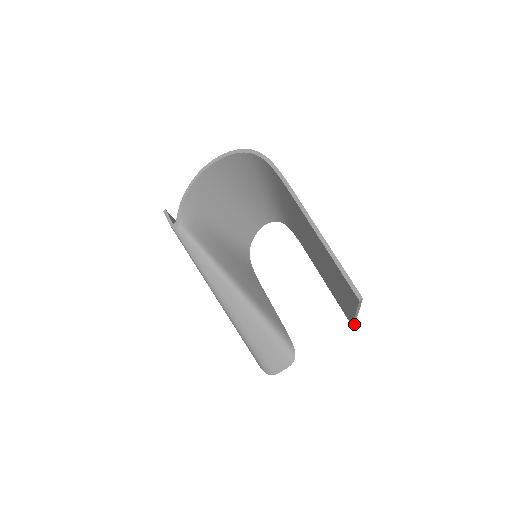
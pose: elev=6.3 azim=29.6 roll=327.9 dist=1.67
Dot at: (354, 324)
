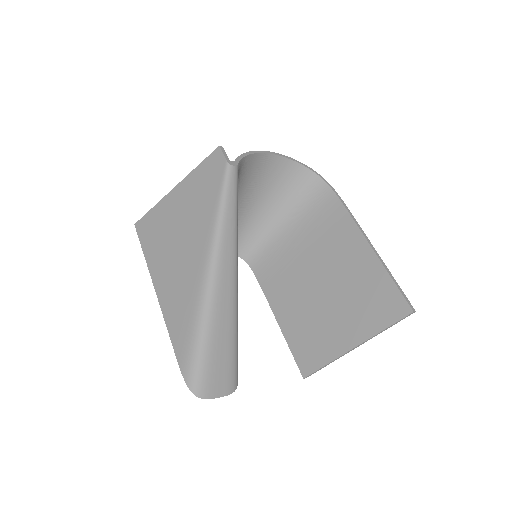
Dot at: (308, 376)
